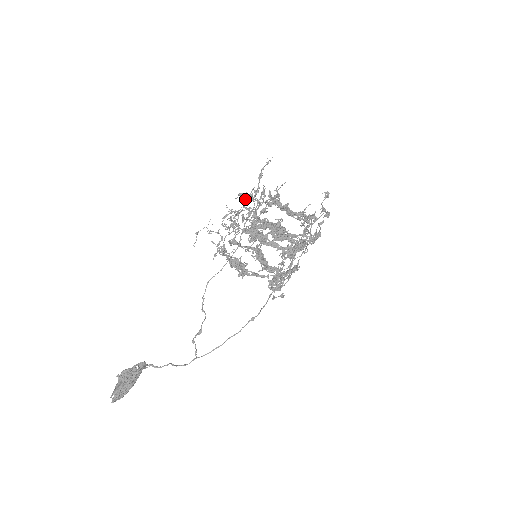
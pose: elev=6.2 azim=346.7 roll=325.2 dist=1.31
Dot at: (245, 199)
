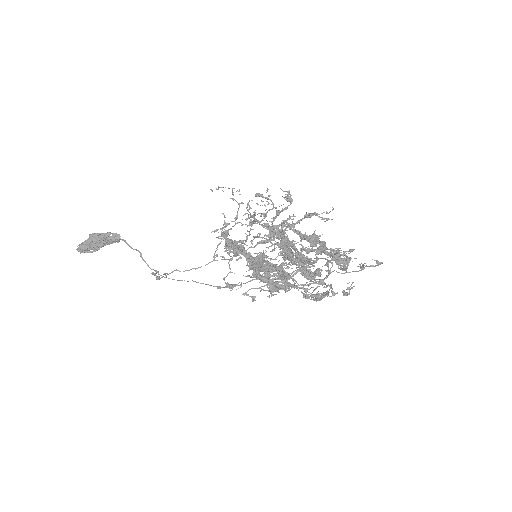
Dot at: (283, 210)
